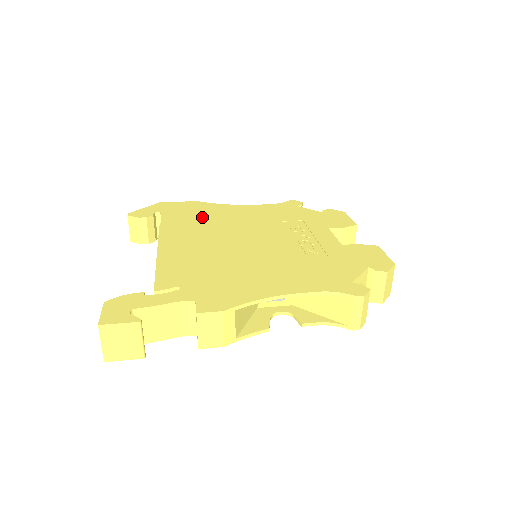
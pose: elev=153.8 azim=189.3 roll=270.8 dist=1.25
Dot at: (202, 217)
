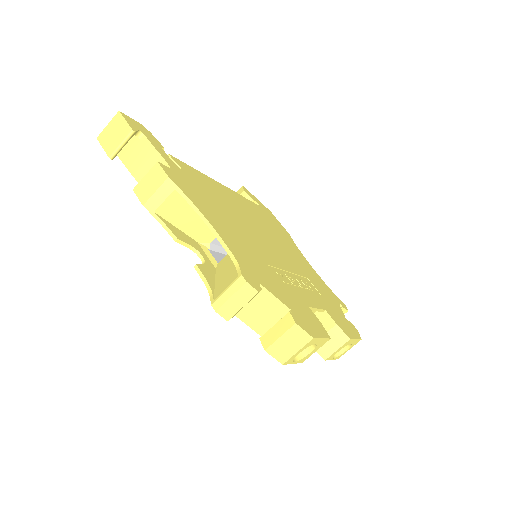
Dot at: (272, 226)
